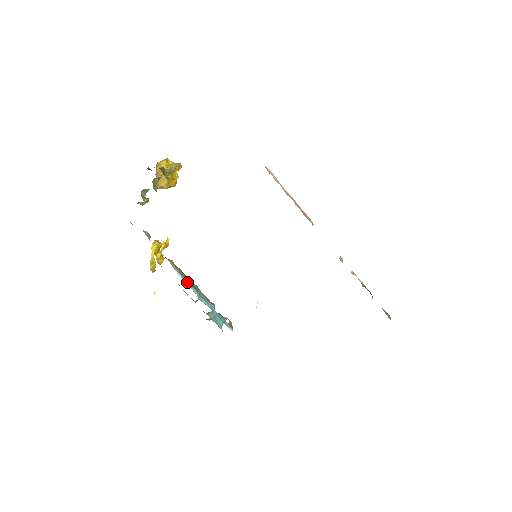
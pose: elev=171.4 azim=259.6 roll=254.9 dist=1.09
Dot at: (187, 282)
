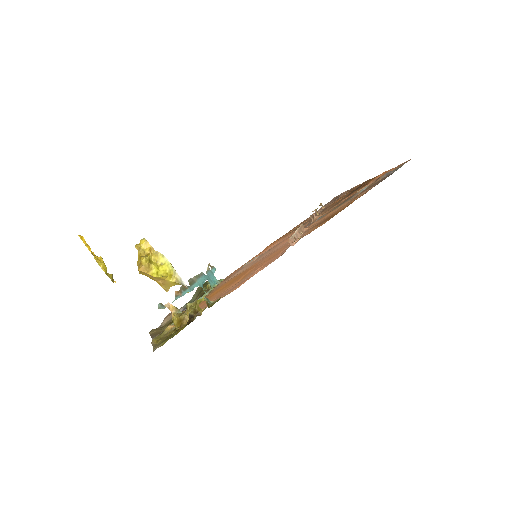
Dot at: (191, 289)
